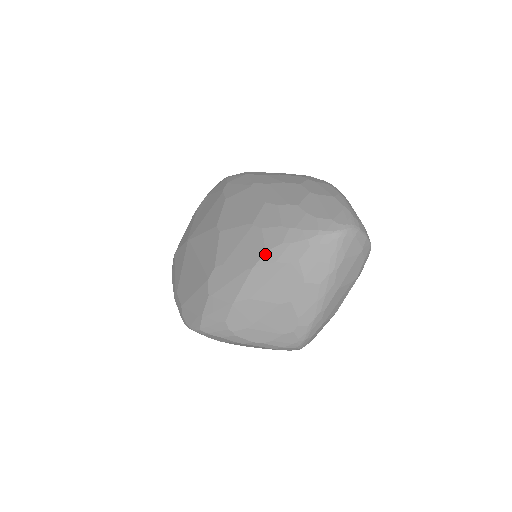
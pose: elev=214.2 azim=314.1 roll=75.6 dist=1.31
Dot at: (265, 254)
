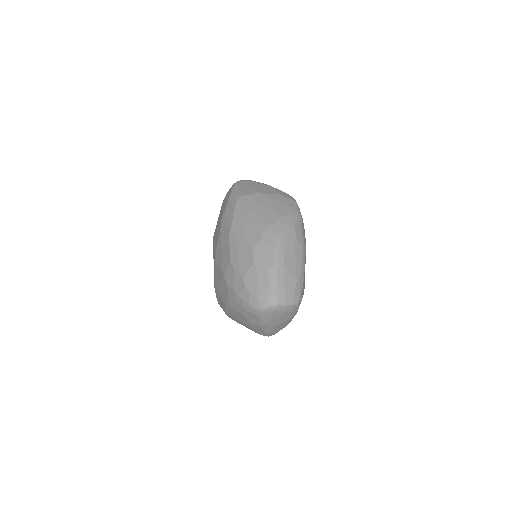
Dot at: (229, 301)
